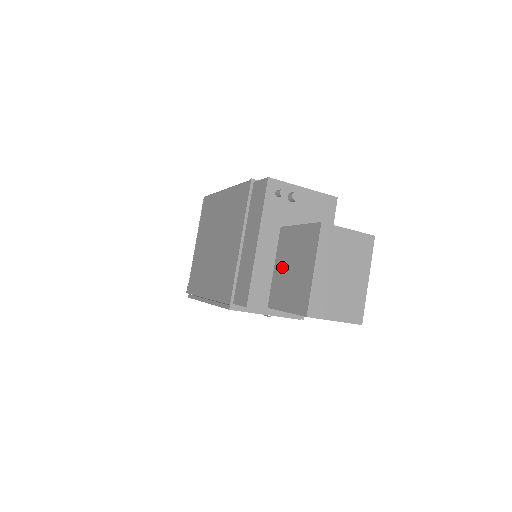
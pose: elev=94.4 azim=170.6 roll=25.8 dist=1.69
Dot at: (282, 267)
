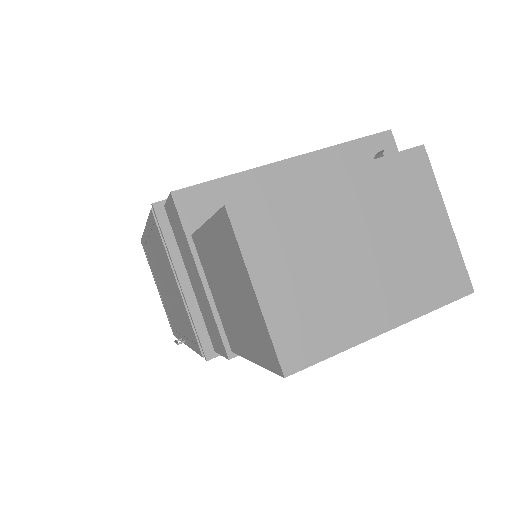
Dot at: occluded
